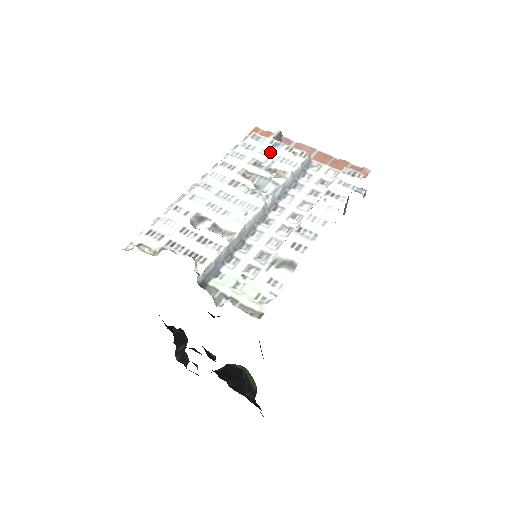
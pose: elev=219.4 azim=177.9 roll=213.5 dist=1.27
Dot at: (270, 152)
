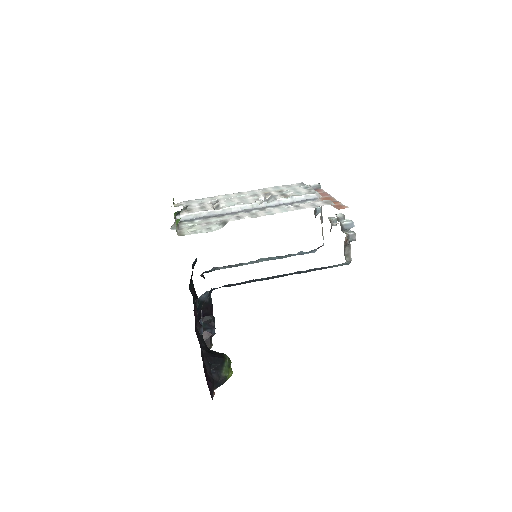
Dot at: (296, 189)
